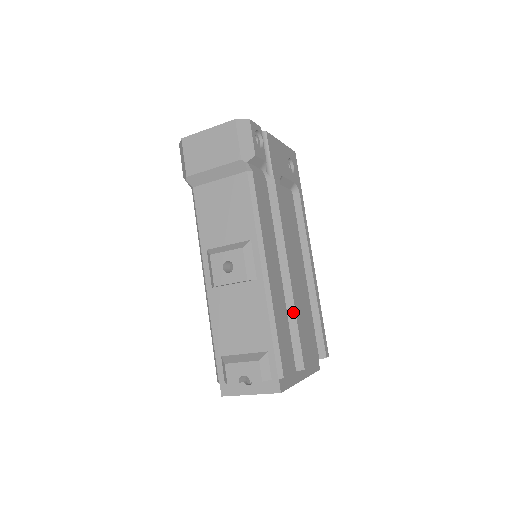
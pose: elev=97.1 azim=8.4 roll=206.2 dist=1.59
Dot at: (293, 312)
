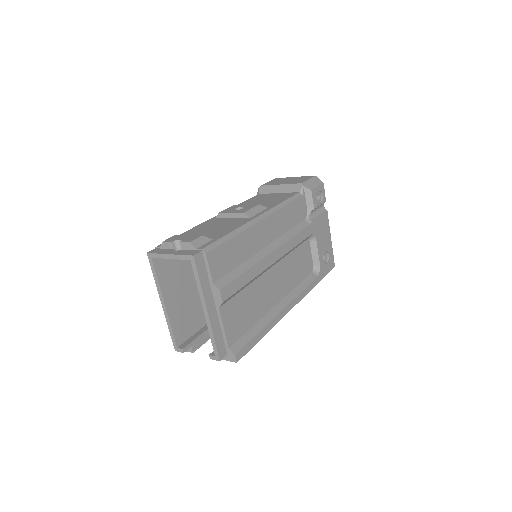
Dot at: (250, 265)
